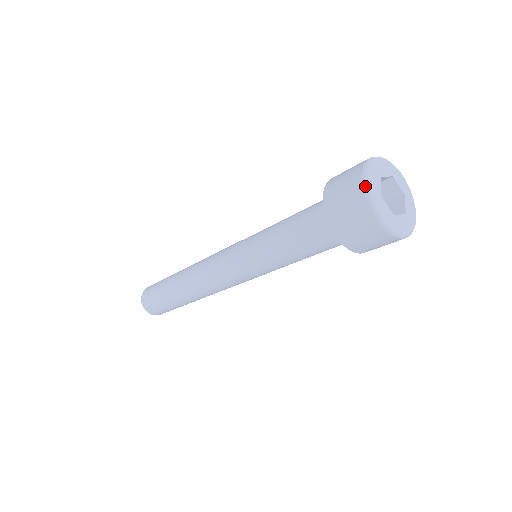
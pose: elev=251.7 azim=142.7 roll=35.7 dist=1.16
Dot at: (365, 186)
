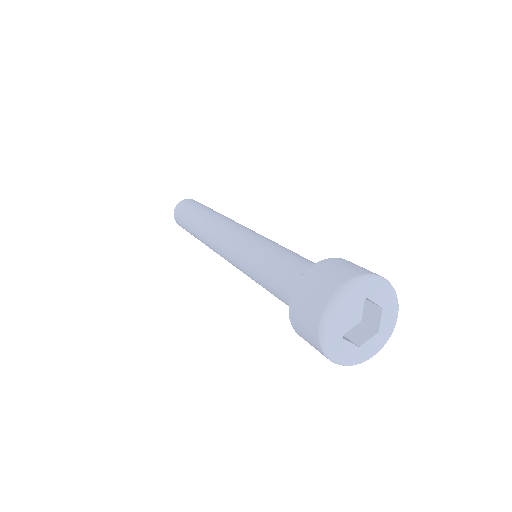
Dot at: (320, 339)
